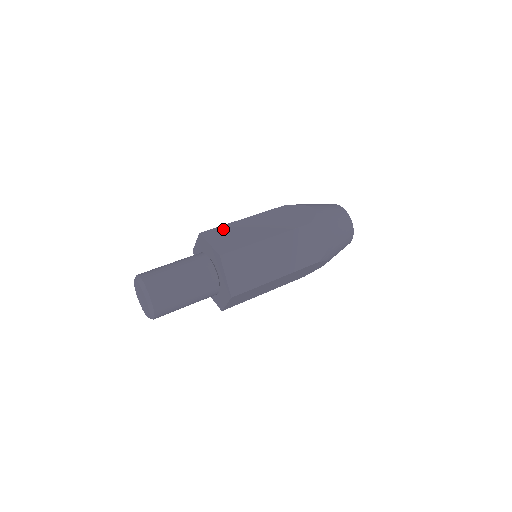
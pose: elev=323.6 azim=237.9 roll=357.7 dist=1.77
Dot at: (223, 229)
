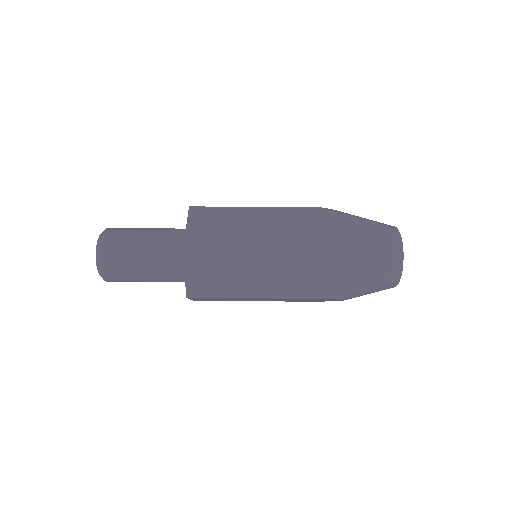
Dot at: (217, 212)
